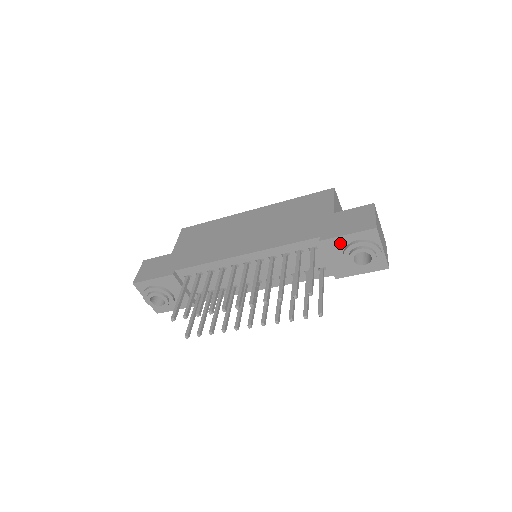
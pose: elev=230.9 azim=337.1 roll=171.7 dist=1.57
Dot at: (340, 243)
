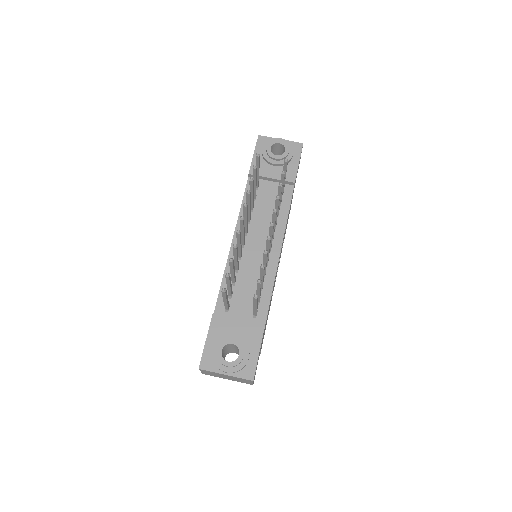
Dot at: occluded
